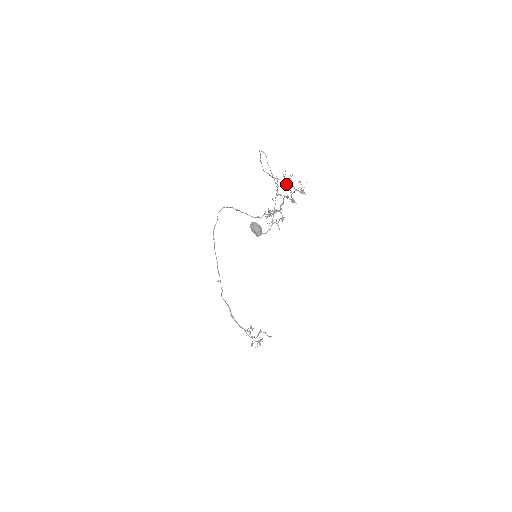
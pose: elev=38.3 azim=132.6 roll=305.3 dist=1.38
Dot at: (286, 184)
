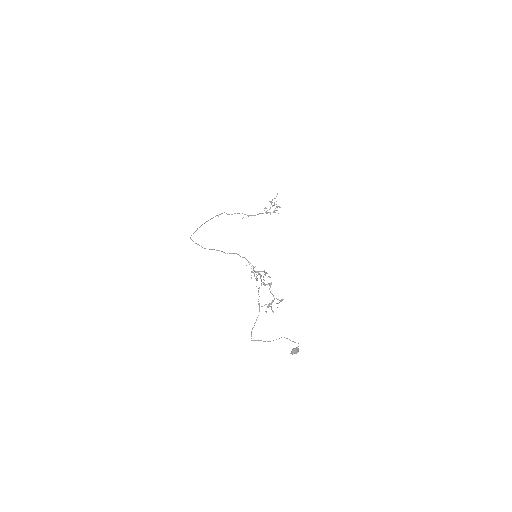
Dot at: occluded
